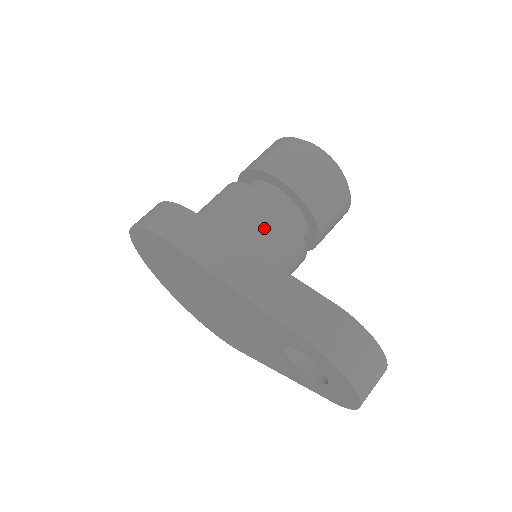
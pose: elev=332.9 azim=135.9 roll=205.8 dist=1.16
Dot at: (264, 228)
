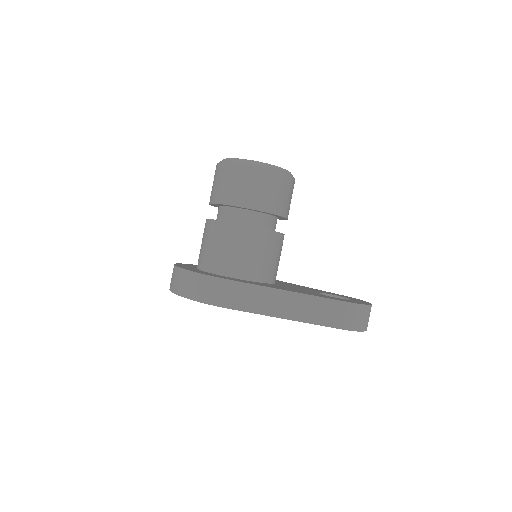
Dot at: (265, 251)
